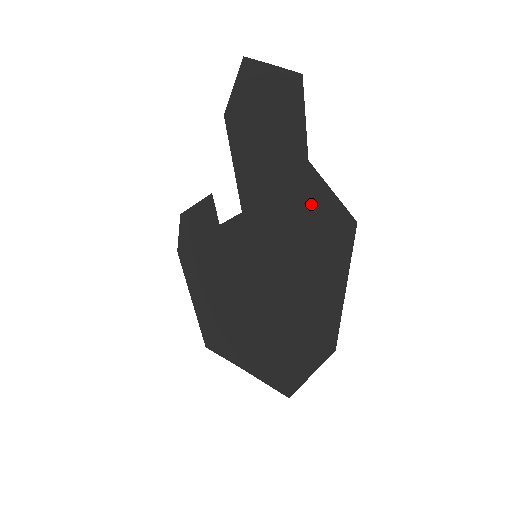
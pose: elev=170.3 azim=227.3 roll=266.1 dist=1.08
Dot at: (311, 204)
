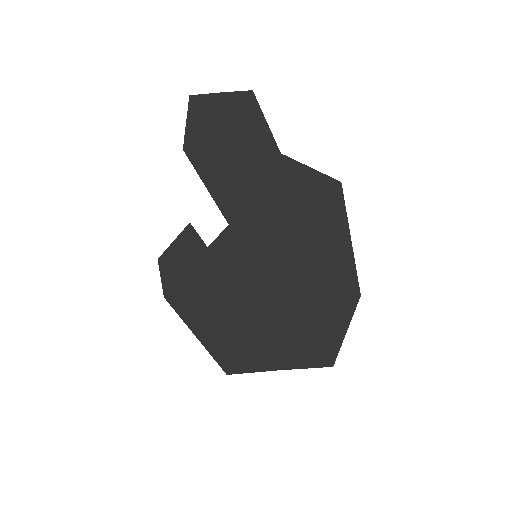
Dot at: (295, 186)
